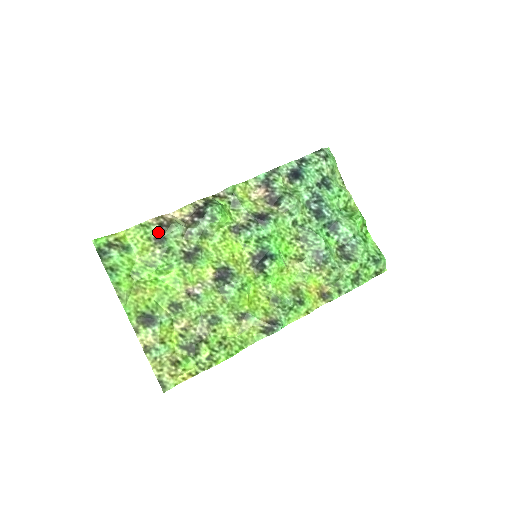
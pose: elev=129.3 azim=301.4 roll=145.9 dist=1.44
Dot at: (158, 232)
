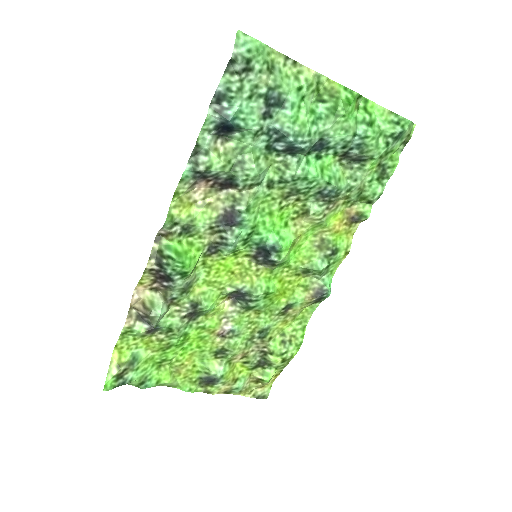
Dot at: (145, 327)
